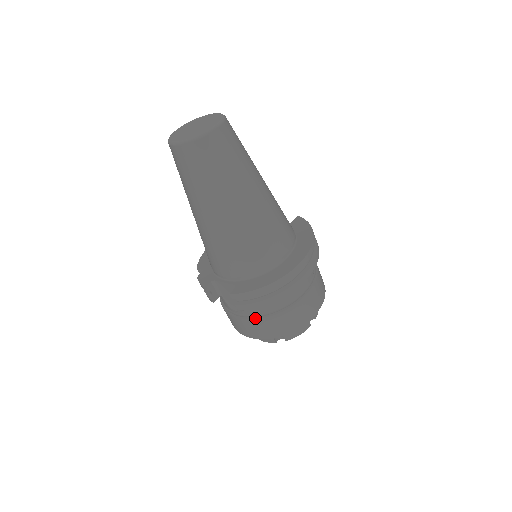
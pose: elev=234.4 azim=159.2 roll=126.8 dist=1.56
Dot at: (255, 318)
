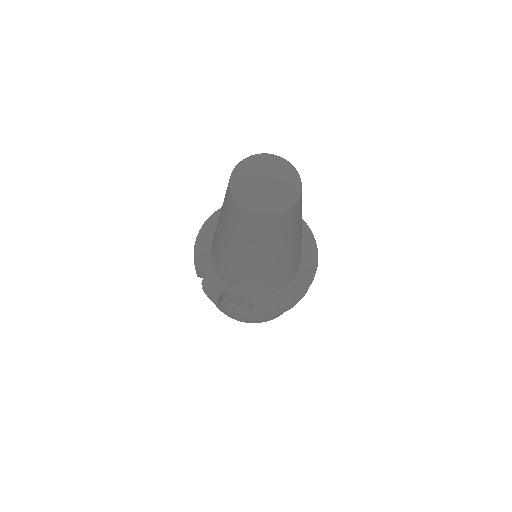
Dot at: occluded
